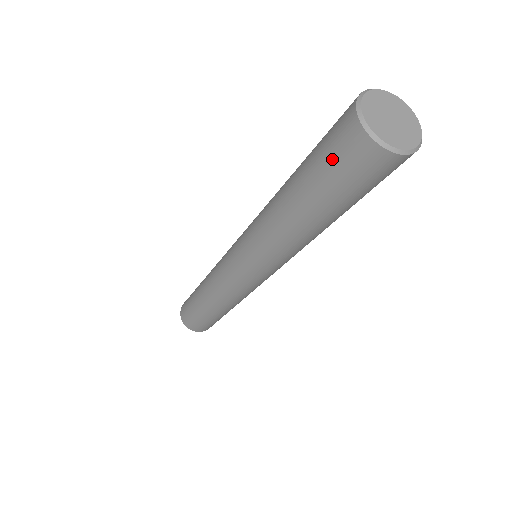
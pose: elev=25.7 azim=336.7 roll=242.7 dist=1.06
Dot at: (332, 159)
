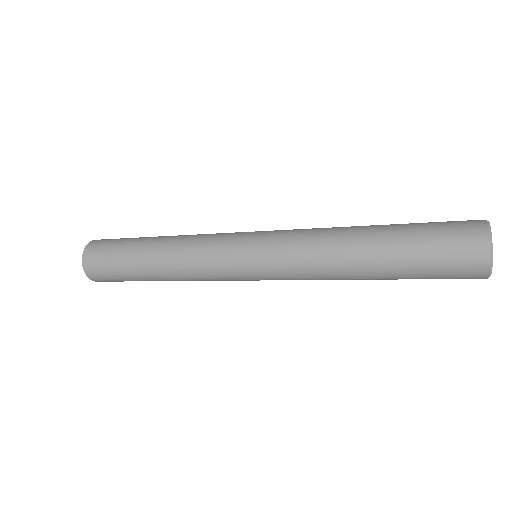
Dot at: (445, 274)
